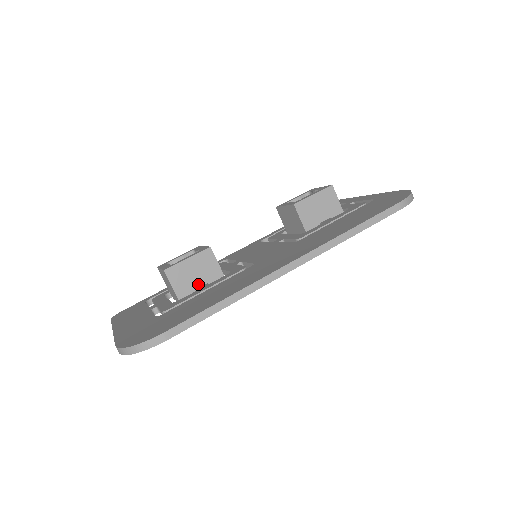
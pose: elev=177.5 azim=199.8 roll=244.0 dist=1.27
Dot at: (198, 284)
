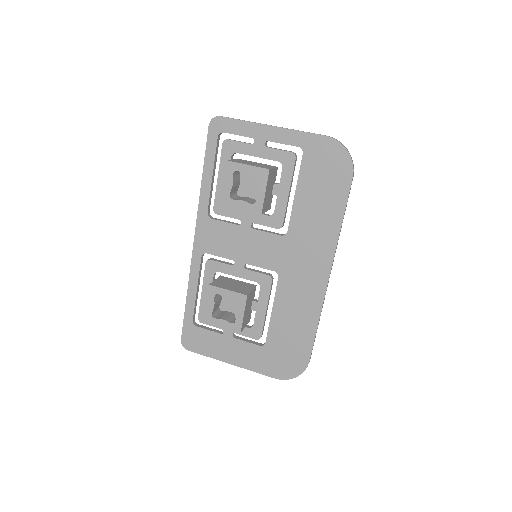
Dot at: (250, 308)
